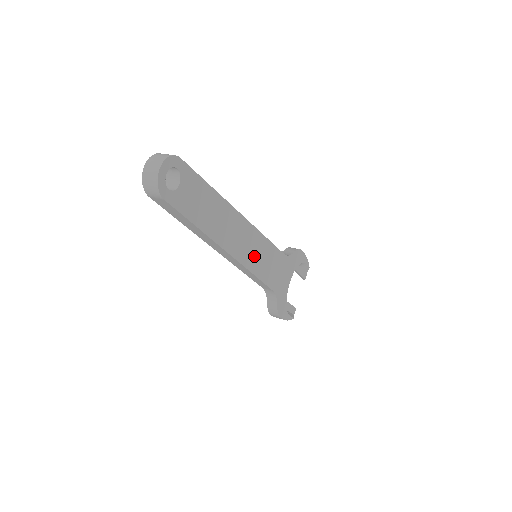
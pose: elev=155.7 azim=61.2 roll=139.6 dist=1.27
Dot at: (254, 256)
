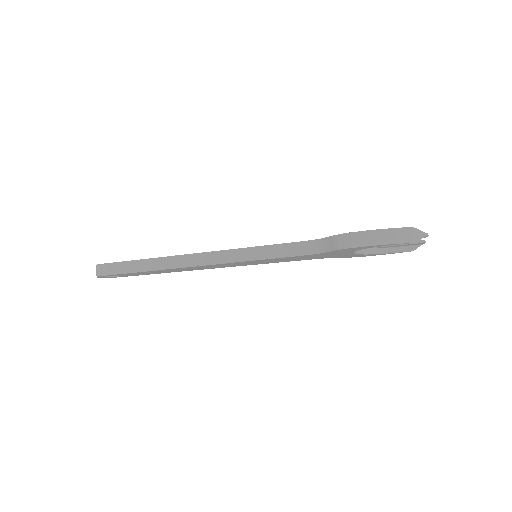
Dot at: (242, 264)
